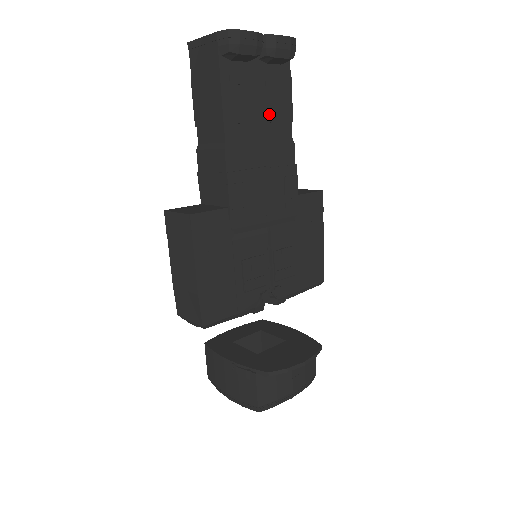
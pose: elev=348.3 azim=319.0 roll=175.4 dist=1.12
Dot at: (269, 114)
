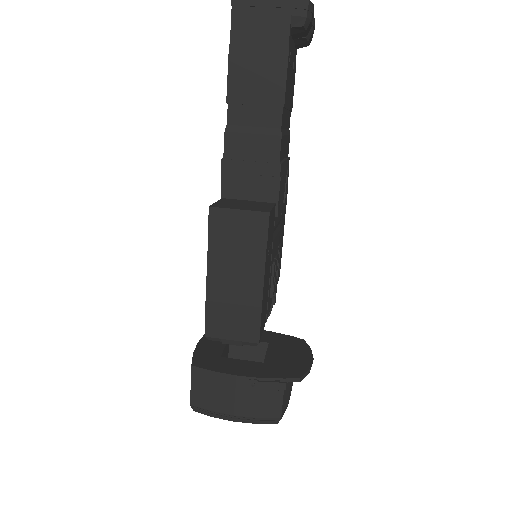
Dot at: (290, 101)
